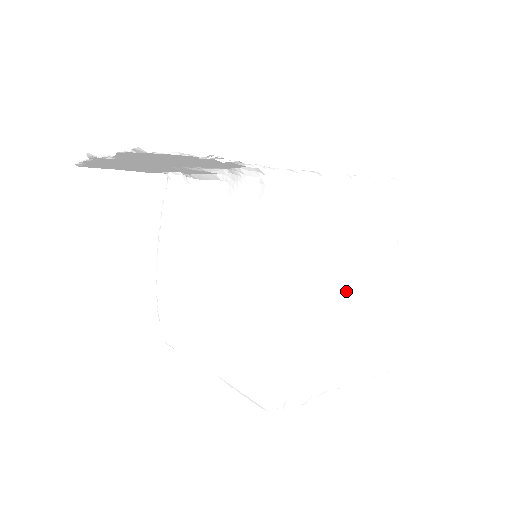
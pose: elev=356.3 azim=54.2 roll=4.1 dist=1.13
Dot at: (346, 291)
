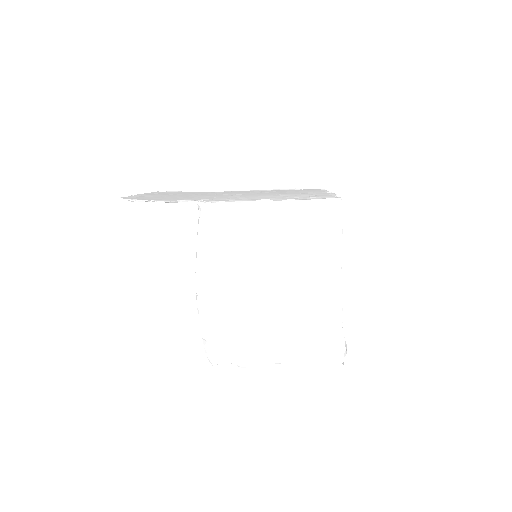
Dot at: (277, 290)
